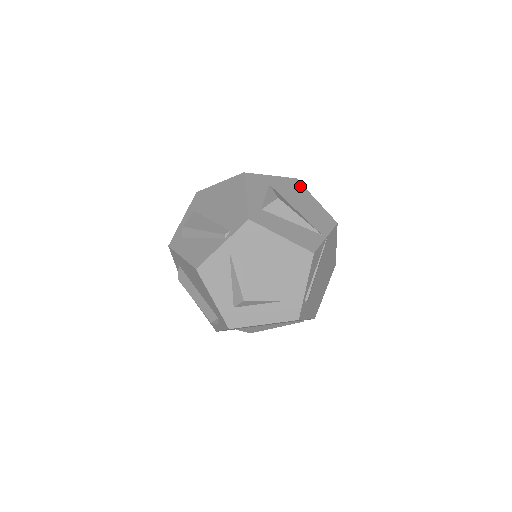
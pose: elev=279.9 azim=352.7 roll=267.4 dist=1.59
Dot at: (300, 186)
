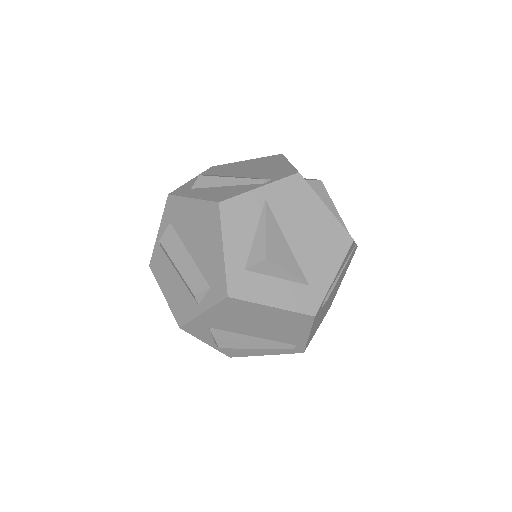
Dot at: occluded
